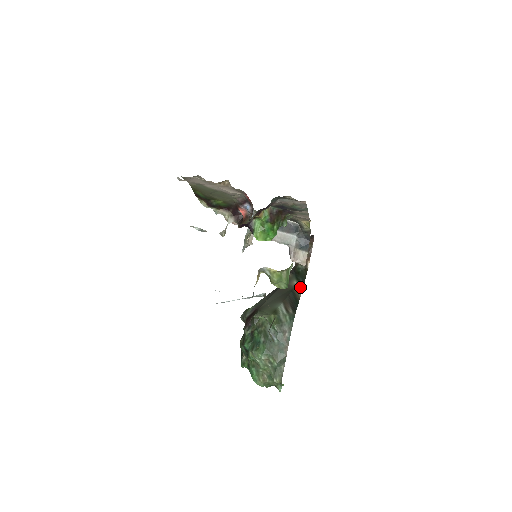
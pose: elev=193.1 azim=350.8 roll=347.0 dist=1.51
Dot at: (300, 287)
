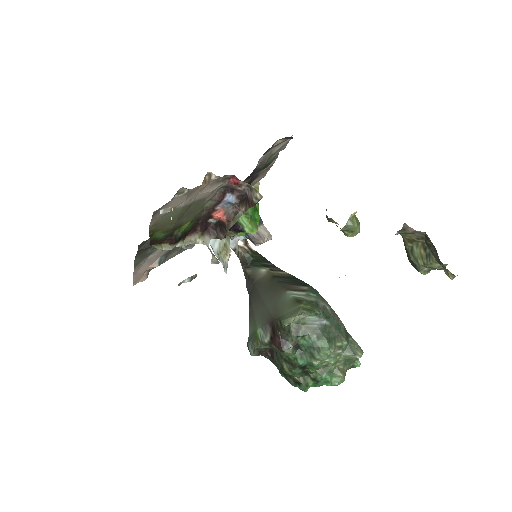
Dot at: (273, 269)
